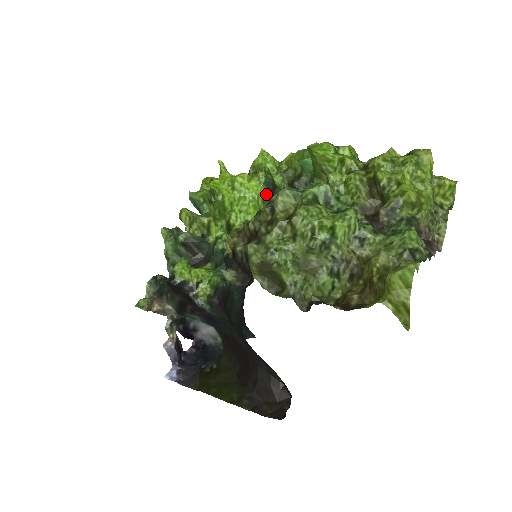
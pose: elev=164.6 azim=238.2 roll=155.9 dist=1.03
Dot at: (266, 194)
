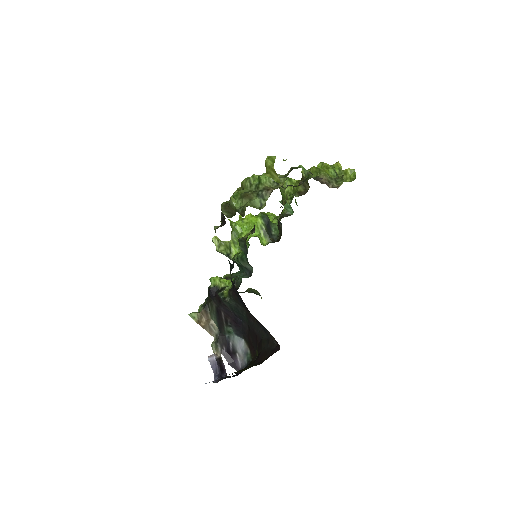
Dot at: (263, 223)
